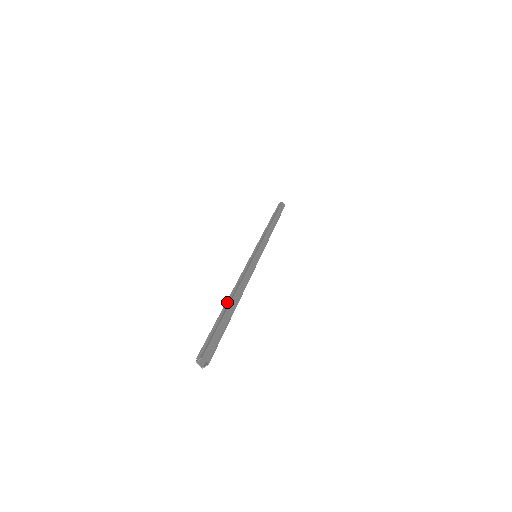
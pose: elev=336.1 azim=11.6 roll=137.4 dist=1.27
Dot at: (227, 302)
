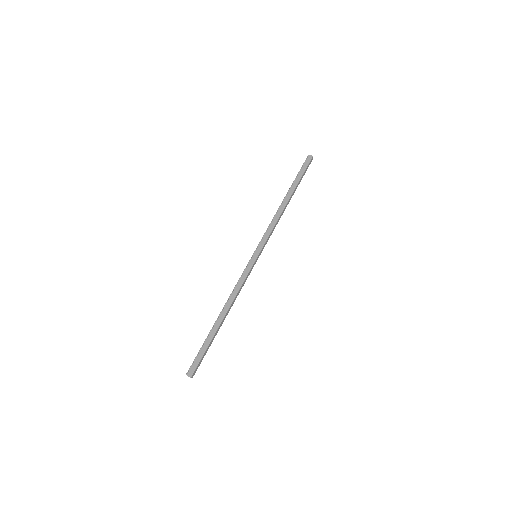
Dot at: (215, 322)
